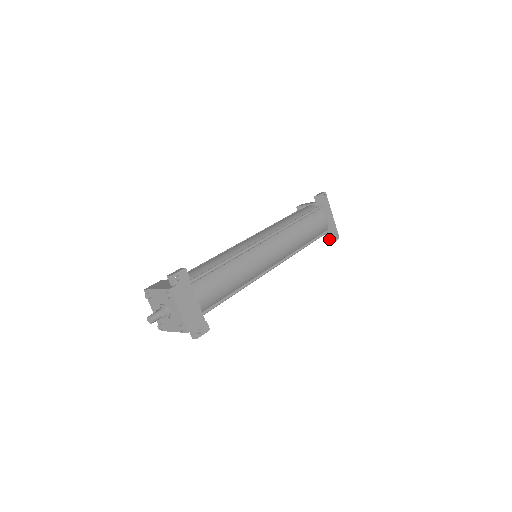
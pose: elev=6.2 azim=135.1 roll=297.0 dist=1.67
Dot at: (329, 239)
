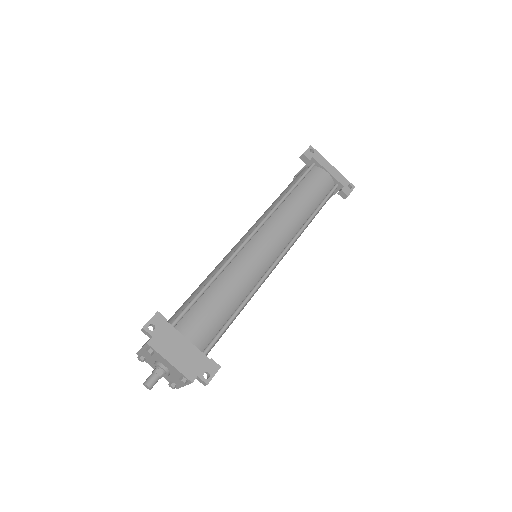
Dot at: (342, 194)
